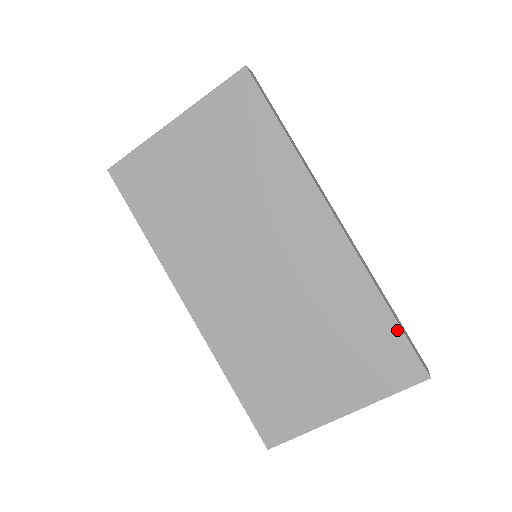
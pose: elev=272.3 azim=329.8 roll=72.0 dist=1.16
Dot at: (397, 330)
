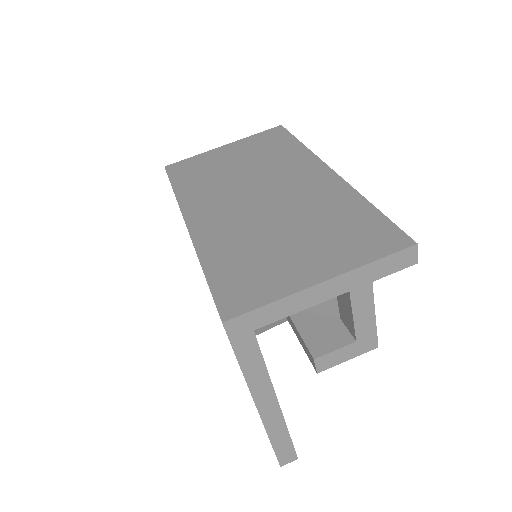
Dot at: (381, 217)
